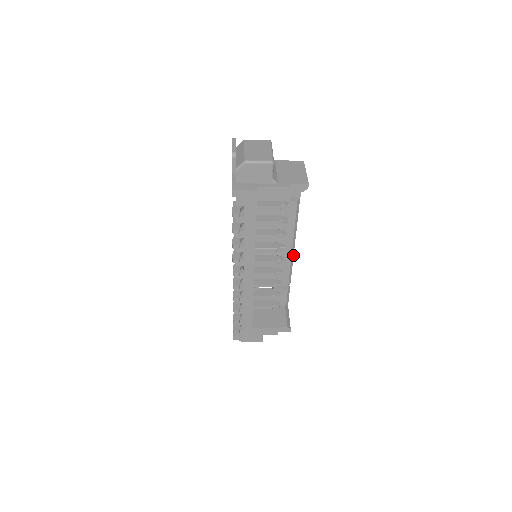
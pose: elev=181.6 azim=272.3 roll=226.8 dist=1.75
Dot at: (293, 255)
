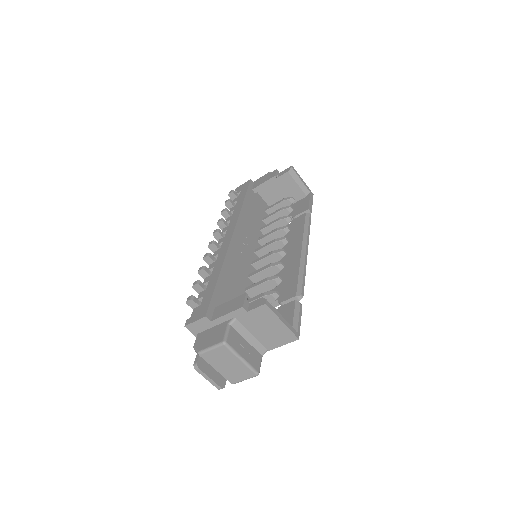
Dot at: (304, 261)
